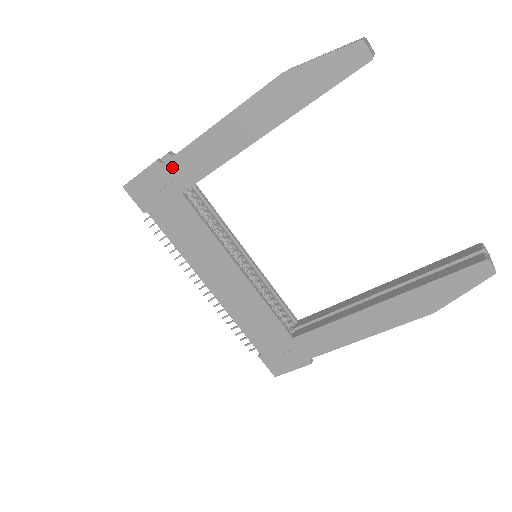
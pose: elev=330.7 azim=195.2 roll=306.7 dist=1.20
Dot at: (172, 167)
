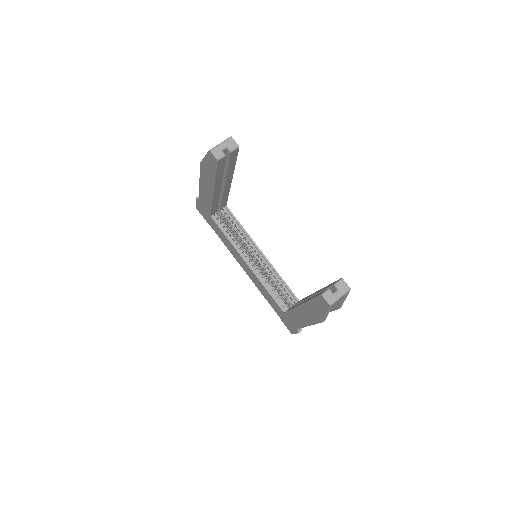
Dot at: (201, 202)
